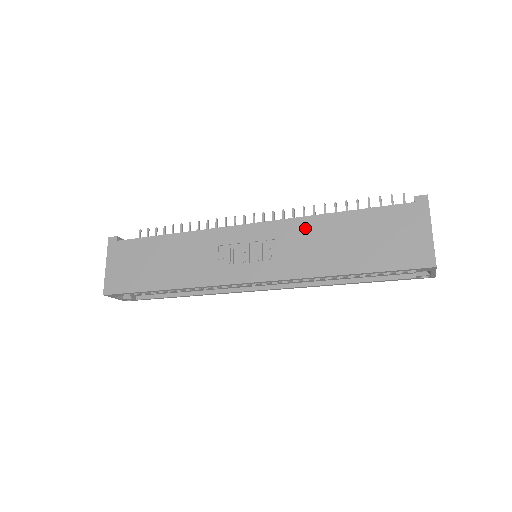
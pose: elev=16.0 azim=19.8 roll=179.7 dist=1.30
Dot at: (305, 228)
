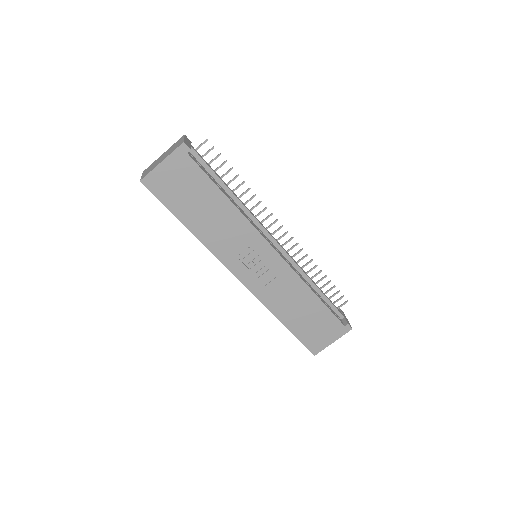
Dot at: (295, 286)
